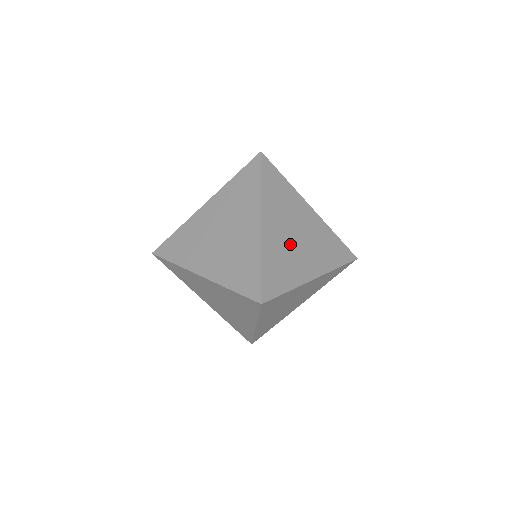
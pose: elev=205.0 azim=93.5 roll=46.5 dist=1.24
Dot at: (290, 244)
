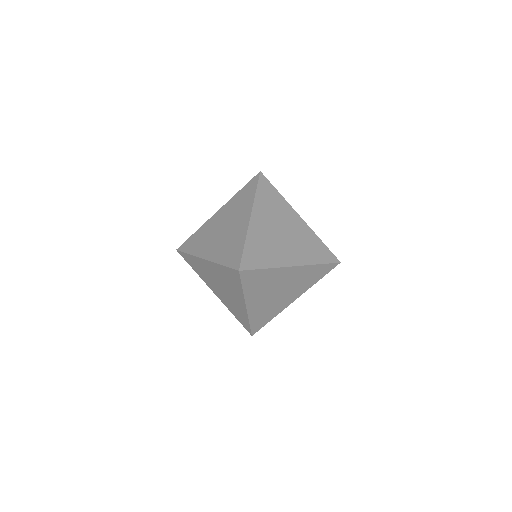
Dot at: (272, 300)
